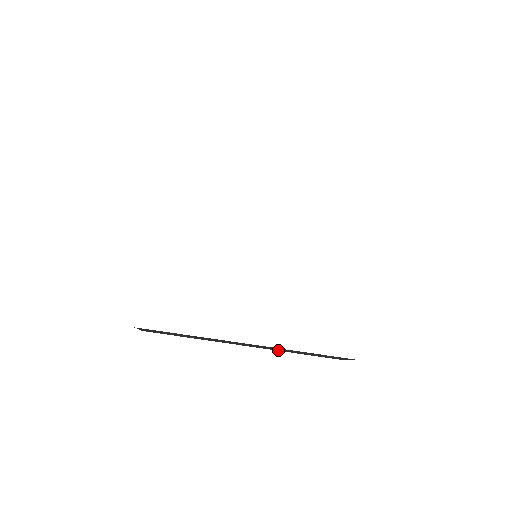
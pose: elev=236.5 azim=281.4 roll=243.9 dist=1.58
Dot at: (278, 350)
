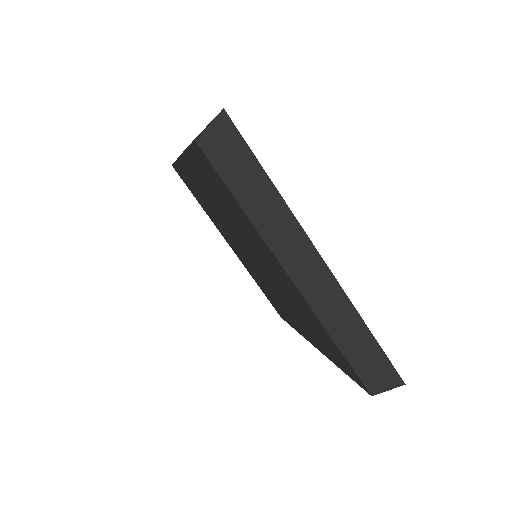
Dot at: (321, 316)
